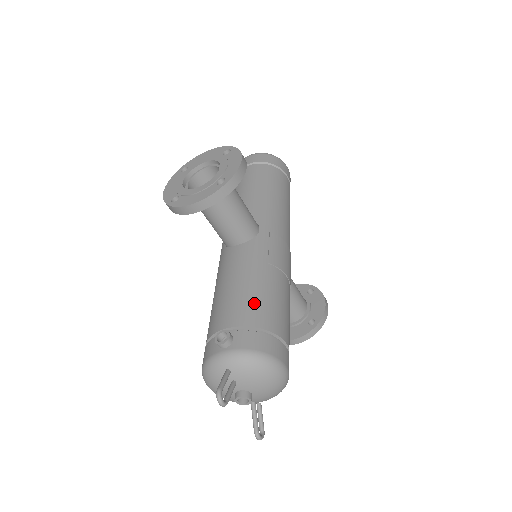
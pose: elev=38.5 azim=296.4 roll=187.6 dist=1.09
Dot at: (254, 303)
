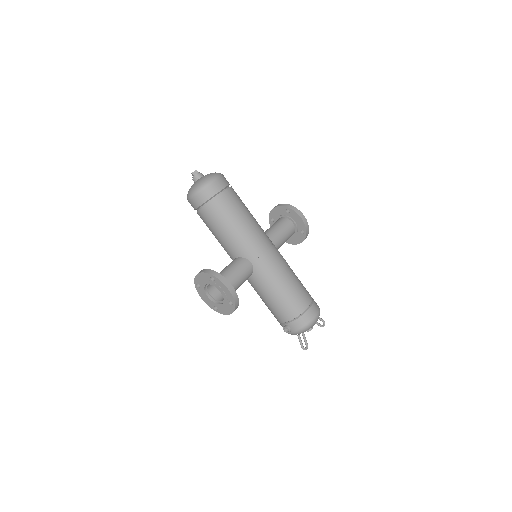
Dot at: (285, 307)
